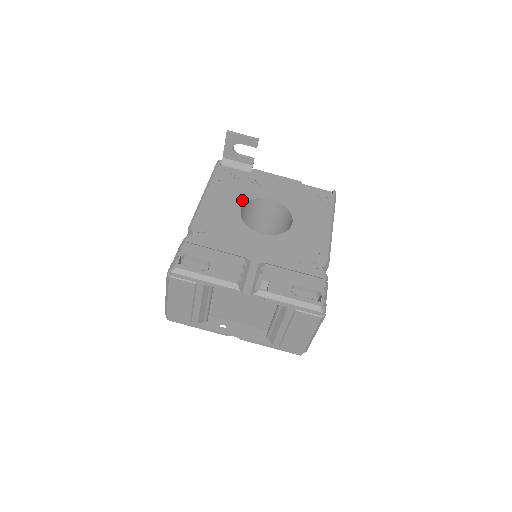
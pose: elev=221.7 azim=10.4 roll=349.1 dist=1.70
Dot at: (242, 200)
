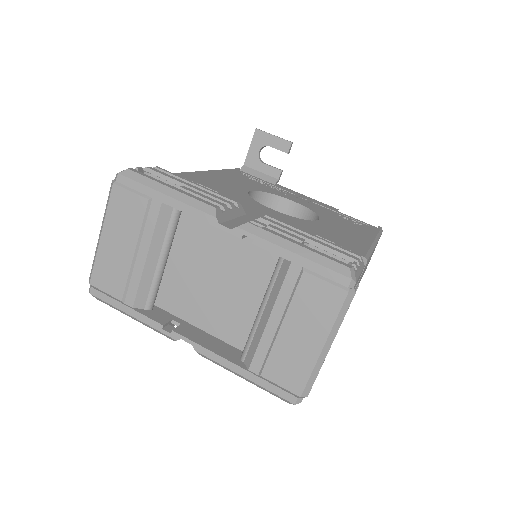
Dot at: (255, 188)
